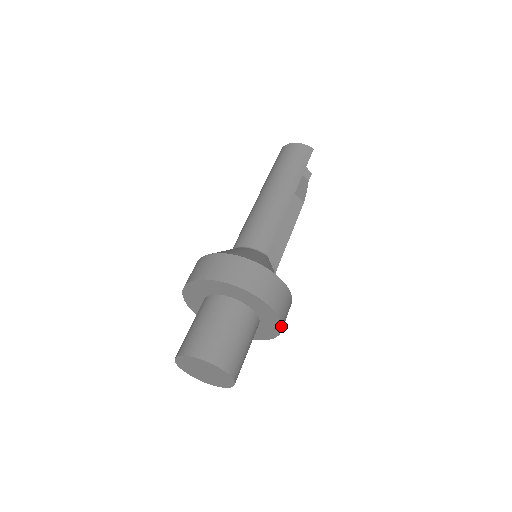
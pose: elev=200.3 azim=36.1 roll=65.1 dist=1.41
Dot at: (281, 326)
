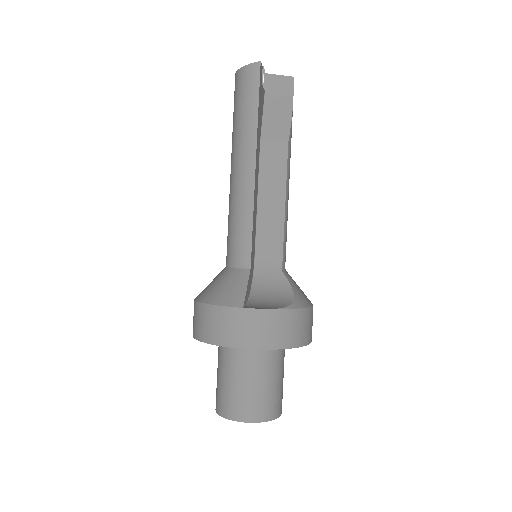
Dot at: (291, 348)
